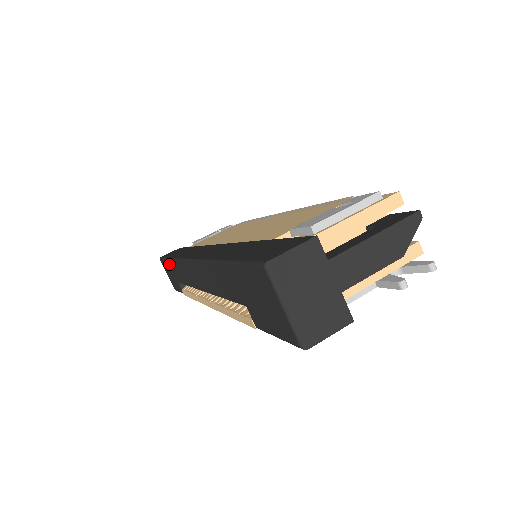
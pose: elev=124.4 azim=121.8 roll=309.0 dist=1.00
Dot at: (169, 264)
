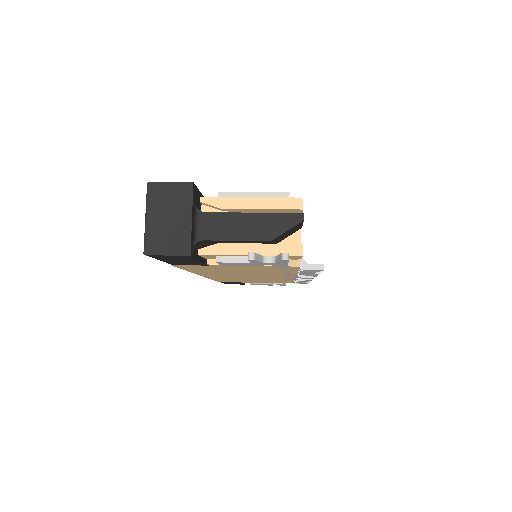
Dot at: occluded
